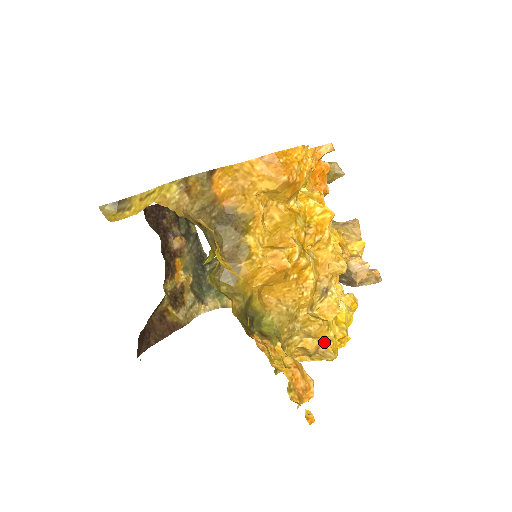
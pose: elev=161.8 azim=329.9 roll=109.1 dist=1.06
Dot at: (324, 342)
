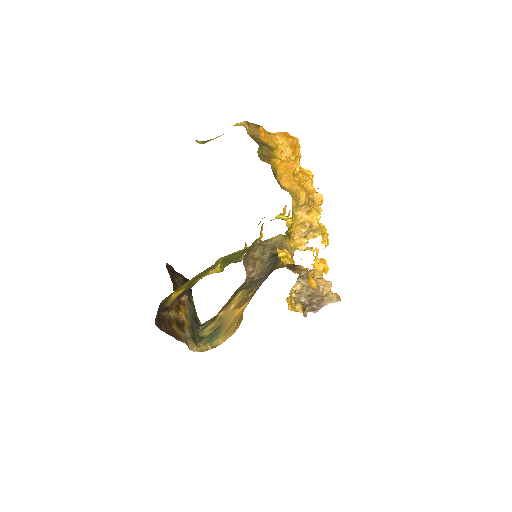
Dot at: (315, 222)
